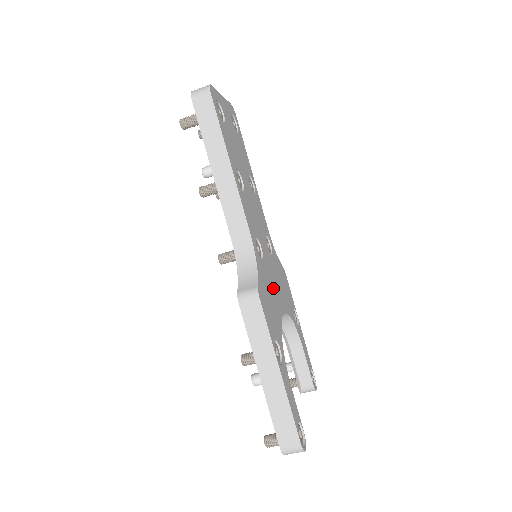
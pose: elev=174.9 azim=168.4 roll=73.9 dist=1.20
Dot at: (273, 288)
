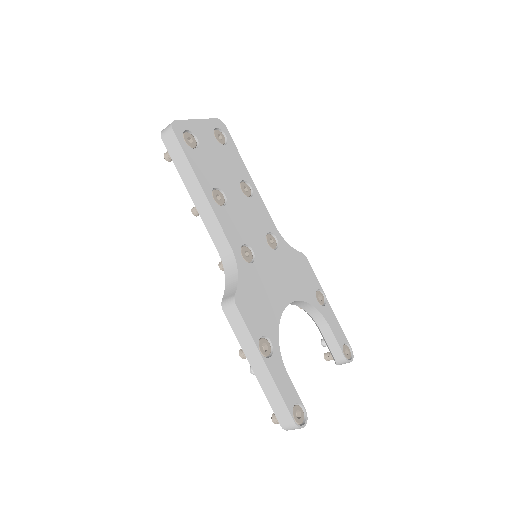
Dot at: (271, 284)
